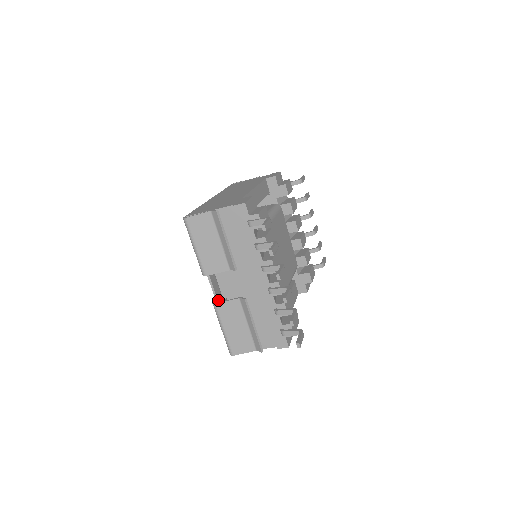
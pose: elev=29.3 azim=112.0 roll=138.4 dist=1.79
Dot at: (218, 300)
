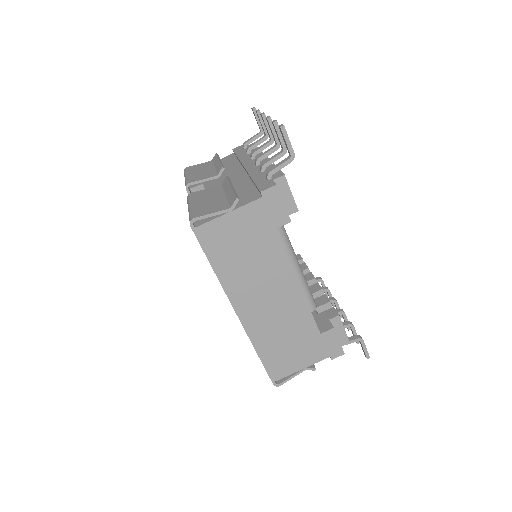
Dot at: occluded
